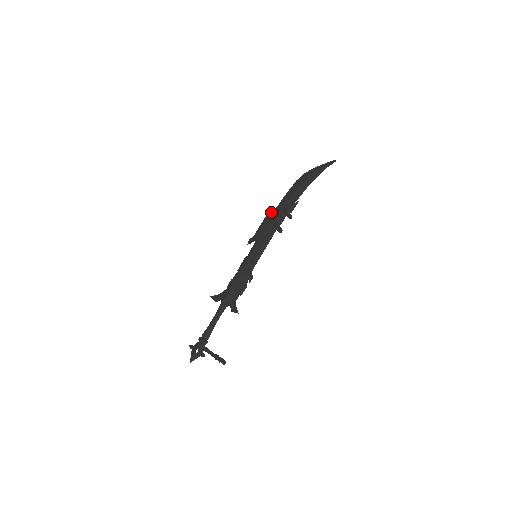
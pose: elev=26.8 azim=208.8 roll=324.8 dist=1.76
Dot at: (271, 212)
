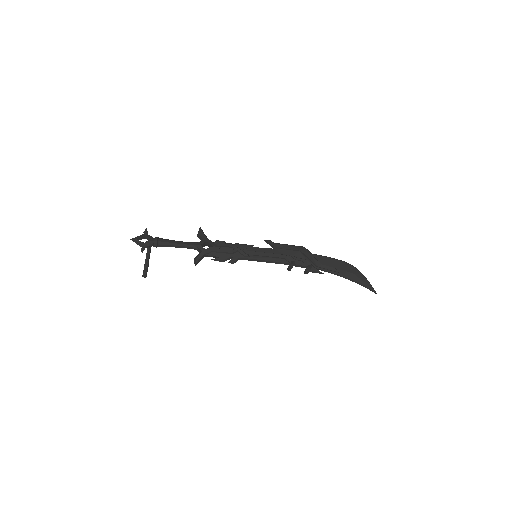
Dot at: (304, 251)
